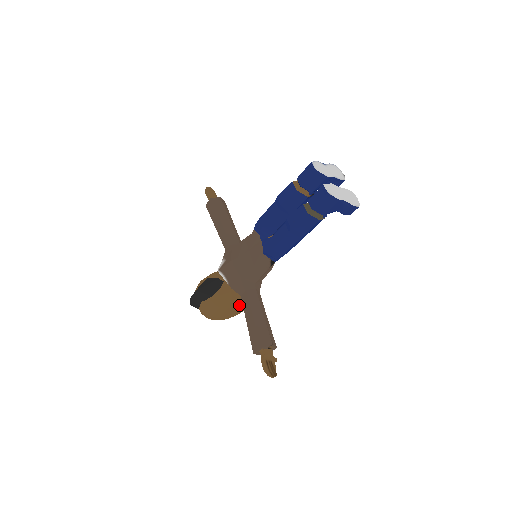
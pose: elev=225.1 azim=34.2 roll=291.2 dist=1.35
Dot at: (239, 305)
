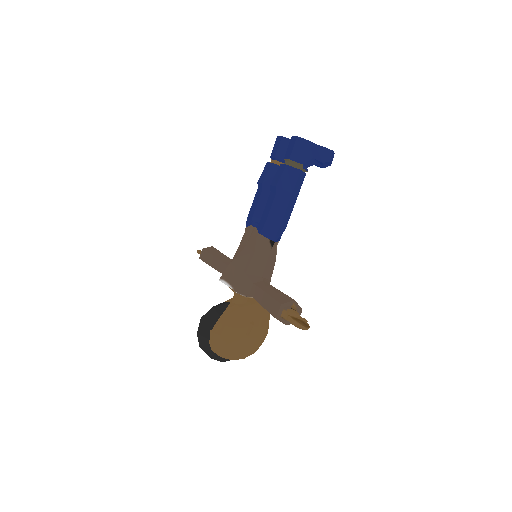
Dot at: (254, 323)
